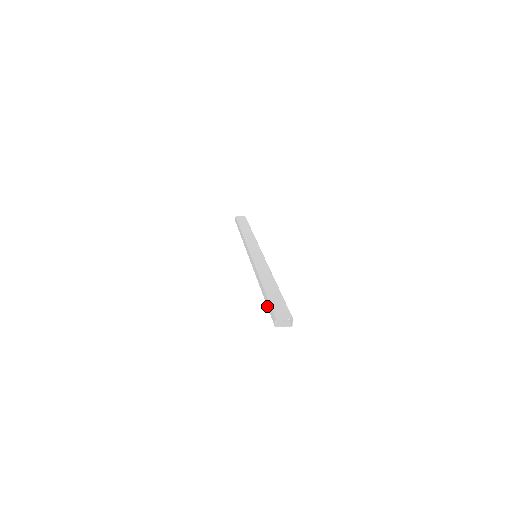
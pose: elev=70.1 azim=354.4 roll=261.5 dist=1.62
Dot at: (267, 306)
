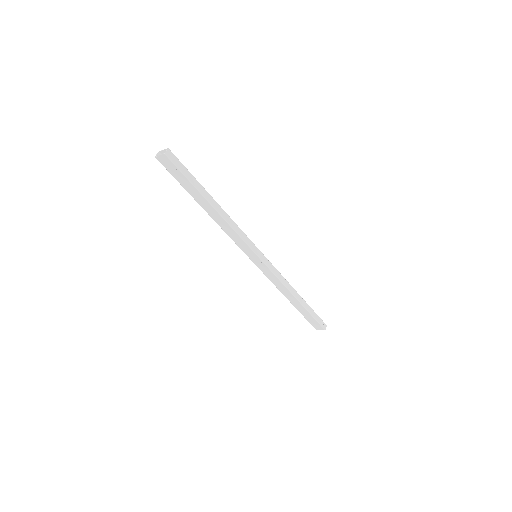
Dot at: (180, 183)
